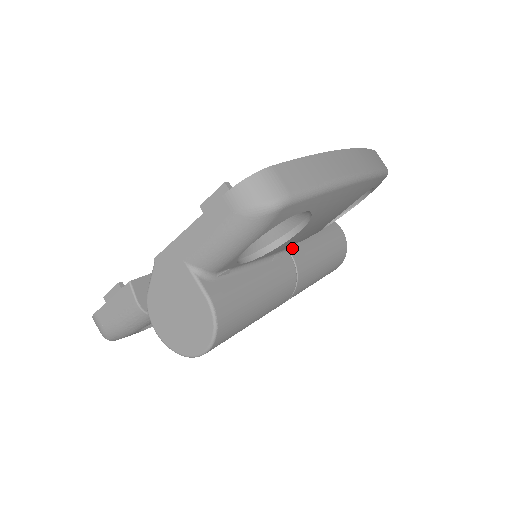
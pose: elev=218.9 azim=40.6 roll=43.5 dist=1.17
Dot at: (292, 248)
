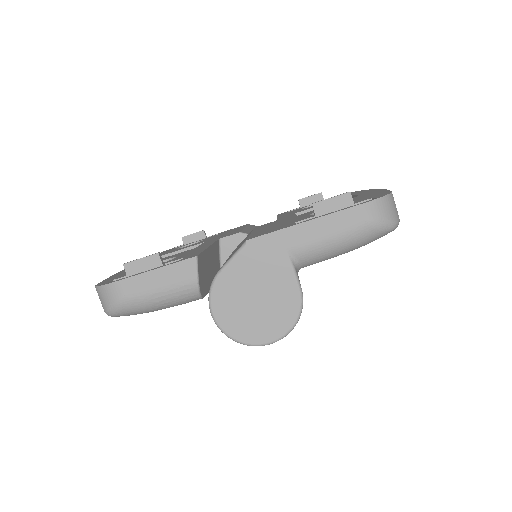
Dot at: occluded
